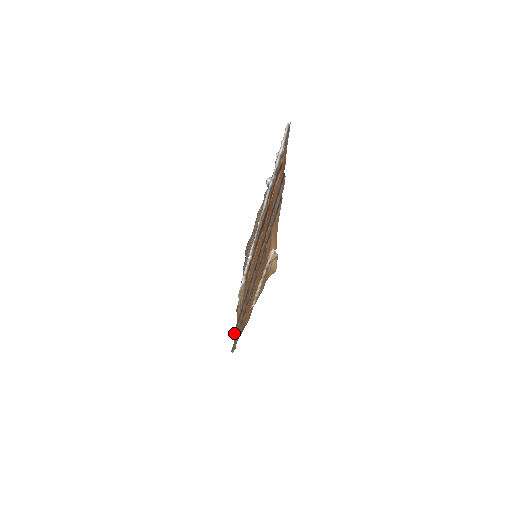
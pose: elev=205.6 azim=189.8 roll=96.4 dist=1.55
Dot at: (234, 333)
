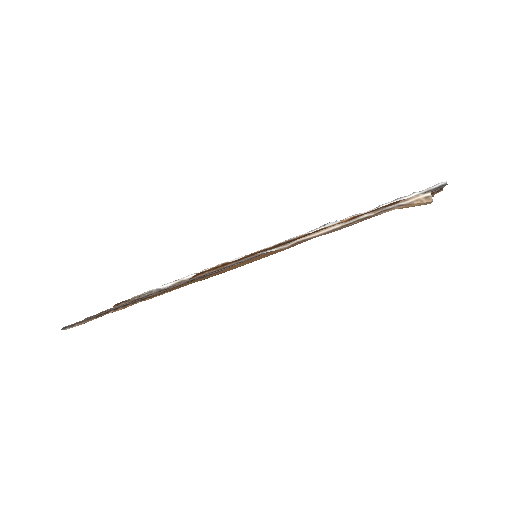
Dot at: (90, 316)
